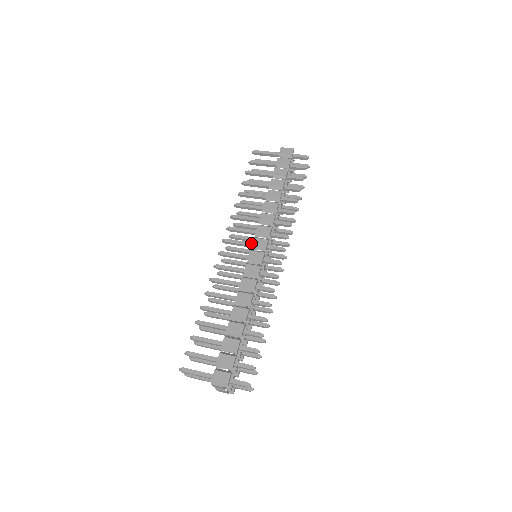
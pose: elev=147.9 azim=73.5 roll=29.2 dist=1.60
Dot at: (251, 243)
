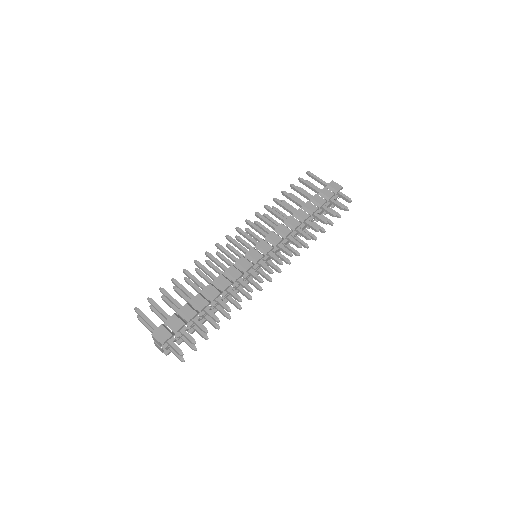
Dot at: occluded
